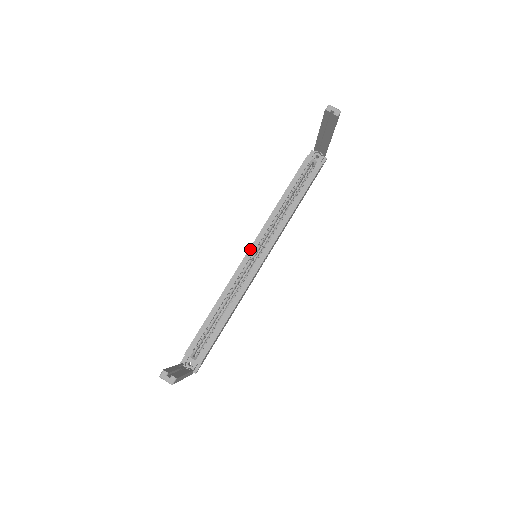
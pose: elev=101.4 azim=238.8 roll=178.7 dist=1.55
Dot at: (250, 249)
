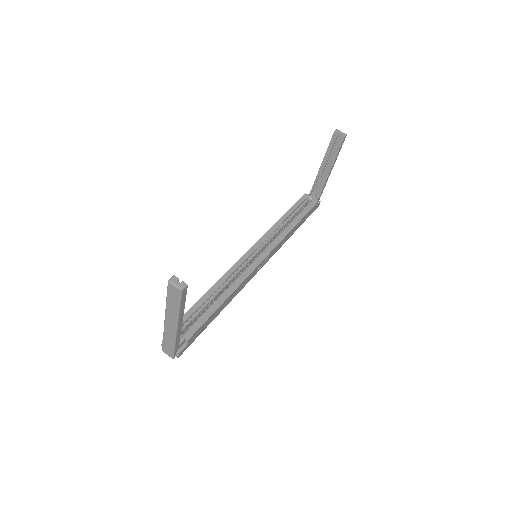
Dot at: (251, 248)
